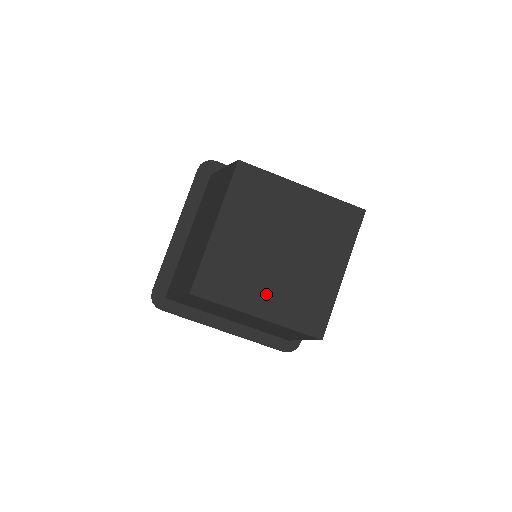
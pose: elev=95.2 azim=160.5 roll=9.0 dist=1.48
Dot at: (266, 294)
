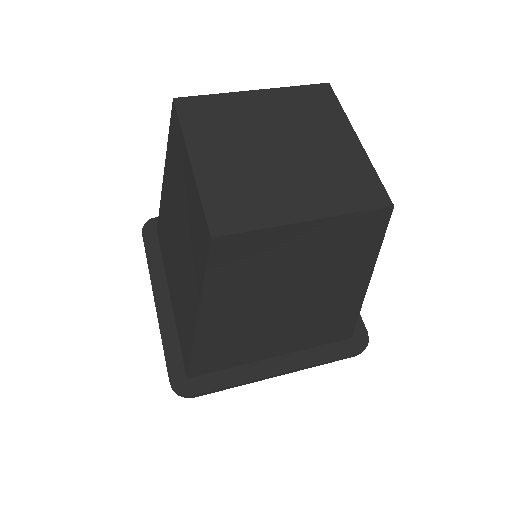
Dot at: (222, 158)
